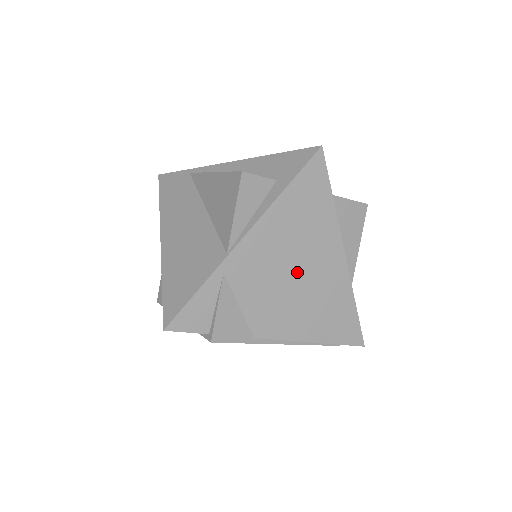
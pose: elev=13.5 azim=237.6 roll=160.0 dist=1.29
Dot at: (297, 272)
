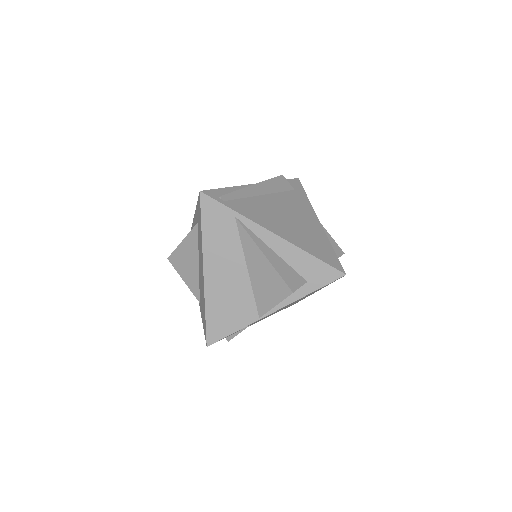
Dot at: occluded
